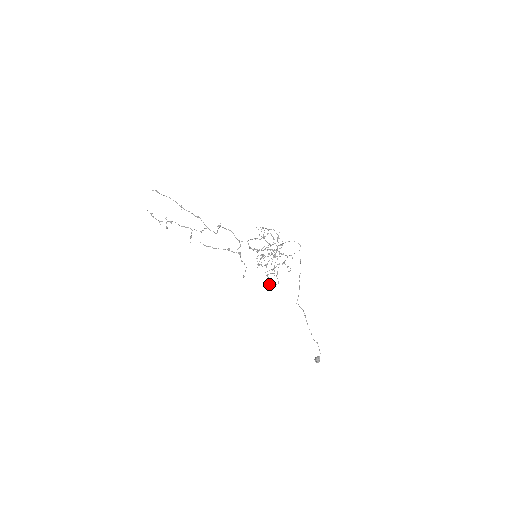
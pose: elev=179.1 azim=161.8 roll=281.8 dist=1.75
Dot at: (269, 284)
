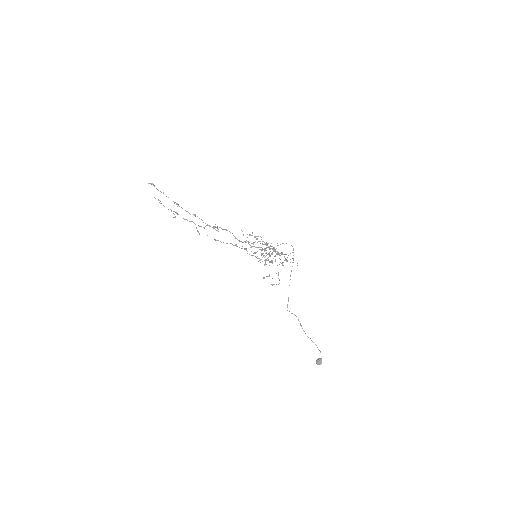
Dot at: (271, 284)
